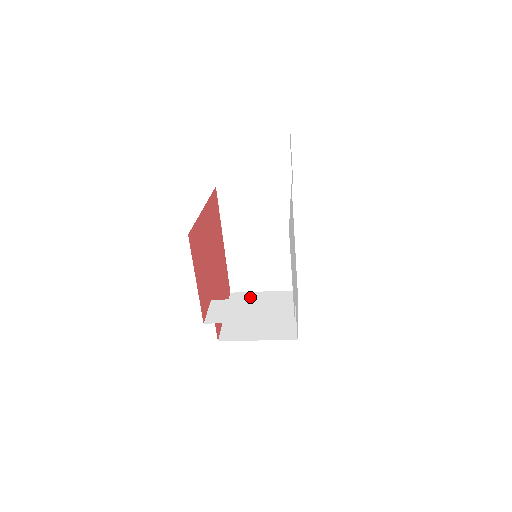
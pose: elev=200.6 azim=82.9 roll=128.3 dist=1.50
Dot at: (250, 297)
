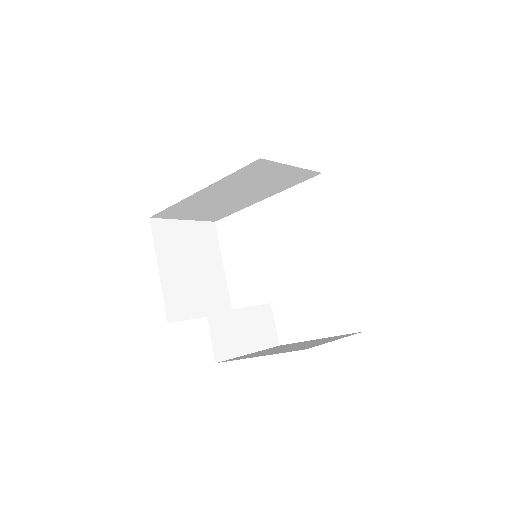
Dot at: (174, 232)
